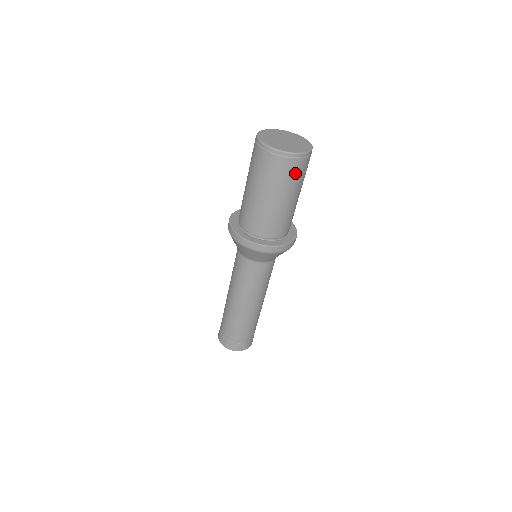
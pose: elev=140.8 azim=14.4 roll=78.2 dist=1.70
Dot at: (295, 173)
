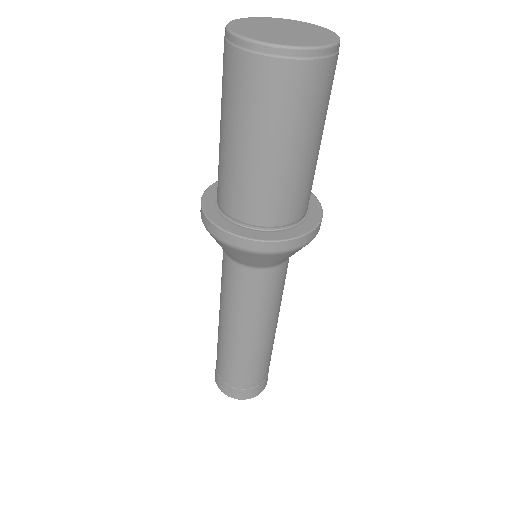
Dot at: (321, 91)
